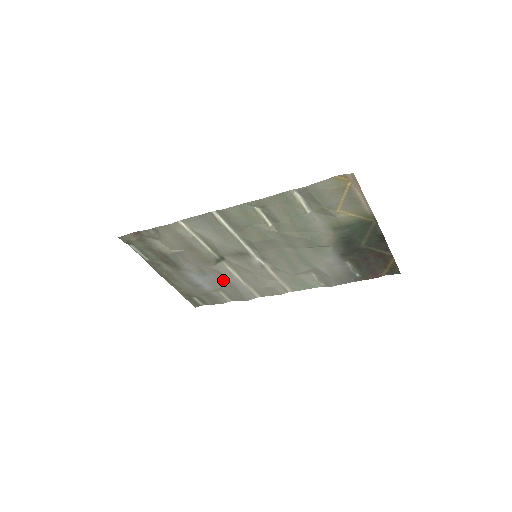
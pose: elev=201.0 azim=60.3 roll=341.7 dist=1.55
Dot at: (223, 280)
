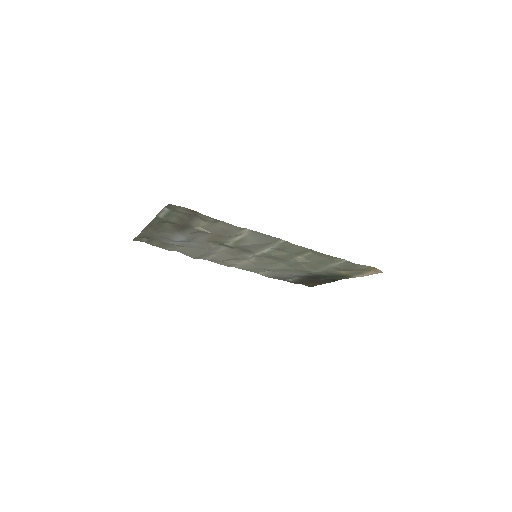
Dot at: (201, 248)
